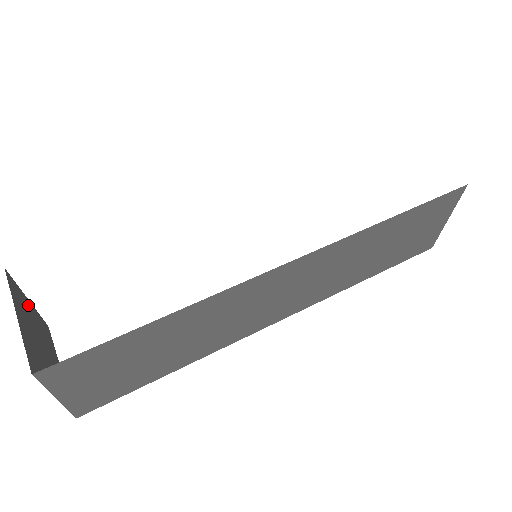
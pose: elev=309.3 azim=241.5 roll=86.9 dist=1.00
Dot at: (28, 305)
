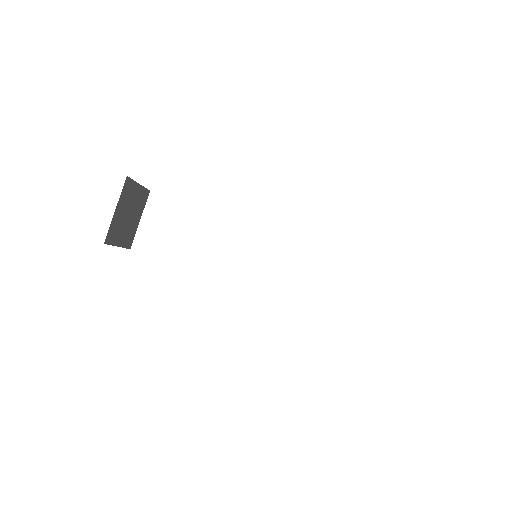
Dot at: (136, 189)
